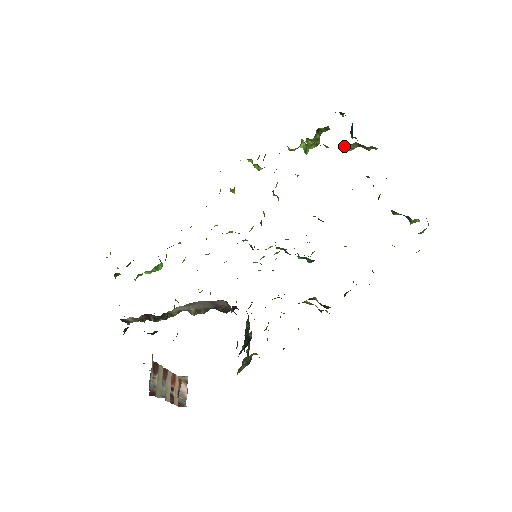
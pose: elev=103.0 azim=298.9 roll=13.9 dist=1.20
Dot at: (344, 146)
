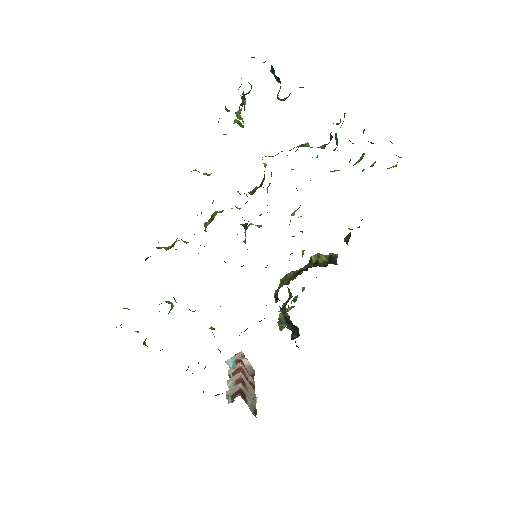
Dot at: (277, 98)
